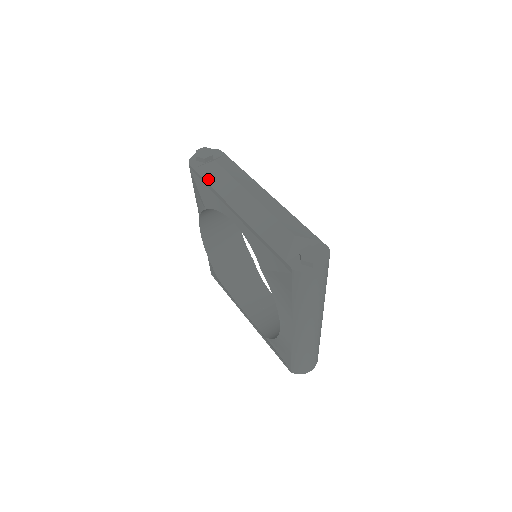
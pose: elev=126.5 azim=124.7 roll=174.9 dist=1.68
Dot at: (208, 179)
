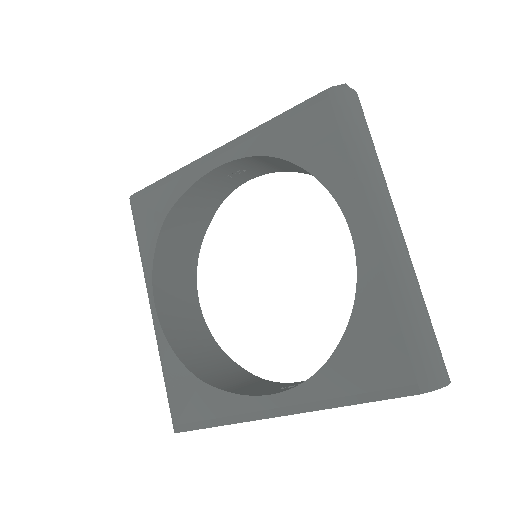
Dot at: (164, 177)
